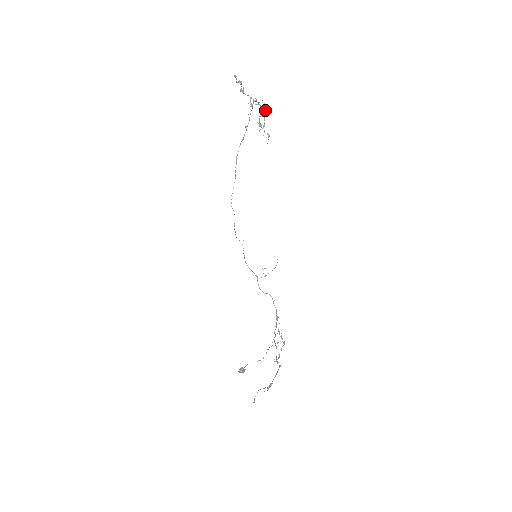
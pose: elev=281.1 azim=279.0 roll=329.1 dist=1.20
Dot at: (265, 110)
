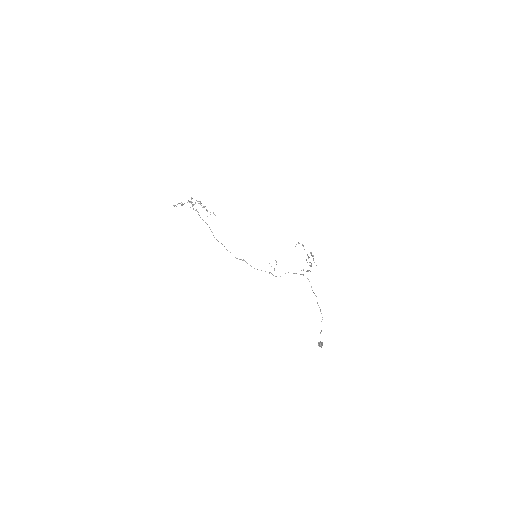
Dot at: (201, 203)
